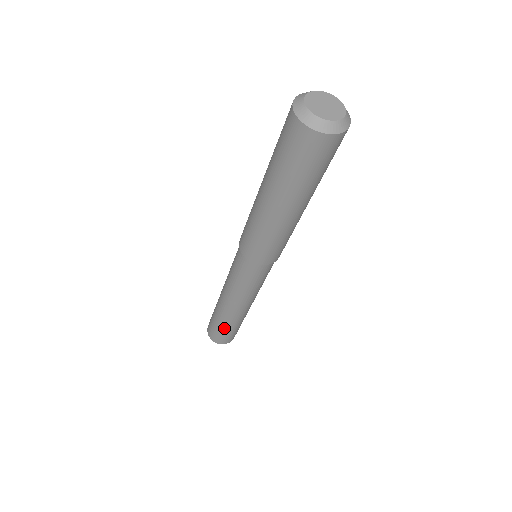
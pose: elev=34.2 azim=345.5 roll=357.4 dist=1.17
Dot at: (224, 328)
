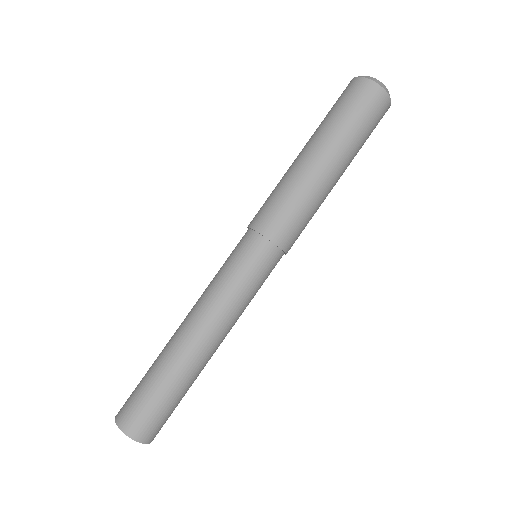
Dot at: (149, 376)
